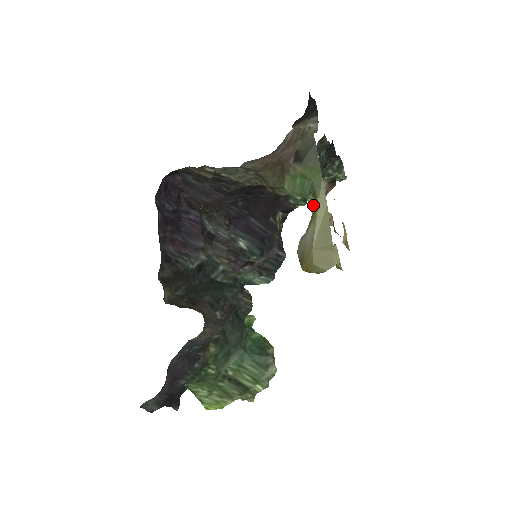
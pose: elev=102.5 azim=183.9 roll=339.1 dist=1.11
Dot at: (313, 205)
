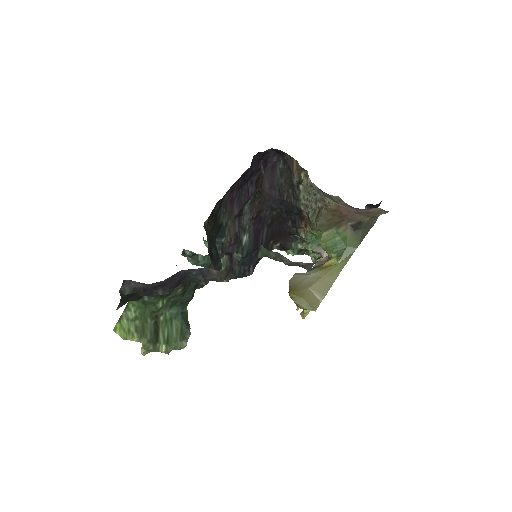
Dot at: (330, 261)
